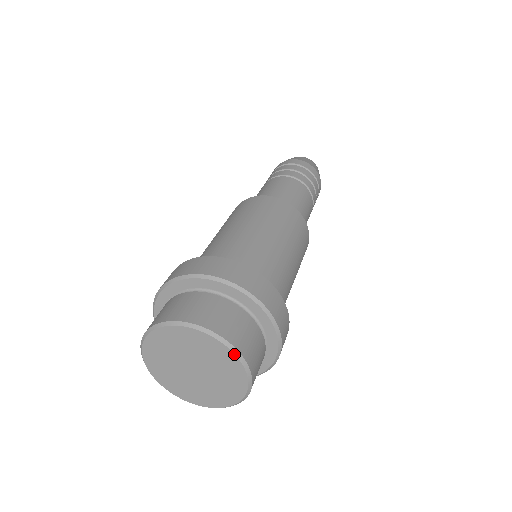
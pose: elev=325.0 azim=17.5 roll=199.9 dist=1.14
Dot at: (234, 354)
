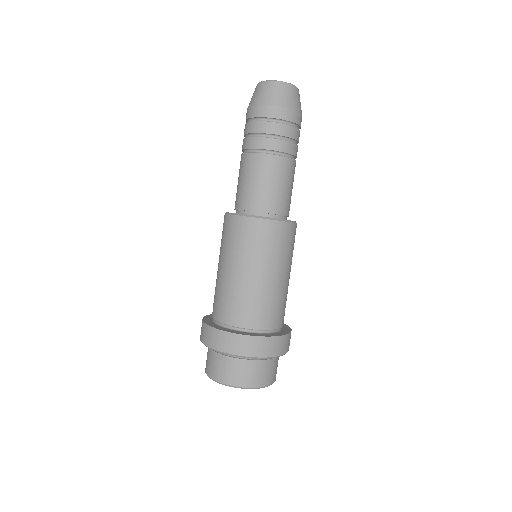
Dot at: occluded
